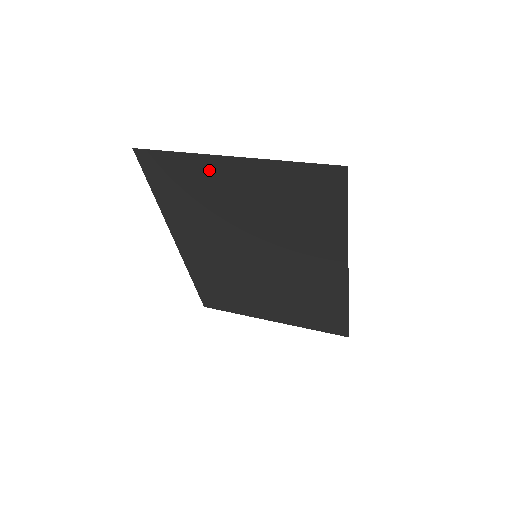
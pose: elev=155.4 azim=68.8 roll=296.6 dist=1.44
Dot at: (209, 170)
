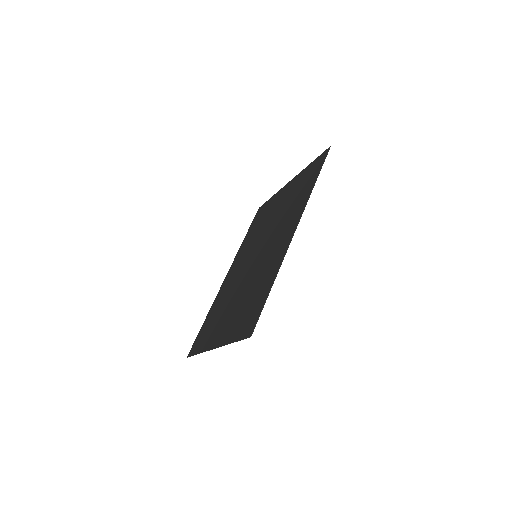
Dot at: (277, 197)
